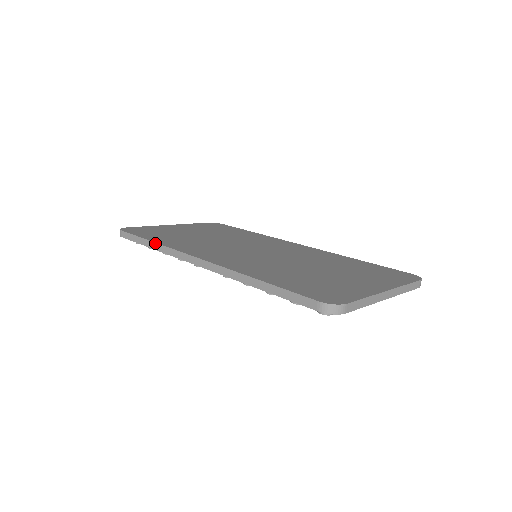
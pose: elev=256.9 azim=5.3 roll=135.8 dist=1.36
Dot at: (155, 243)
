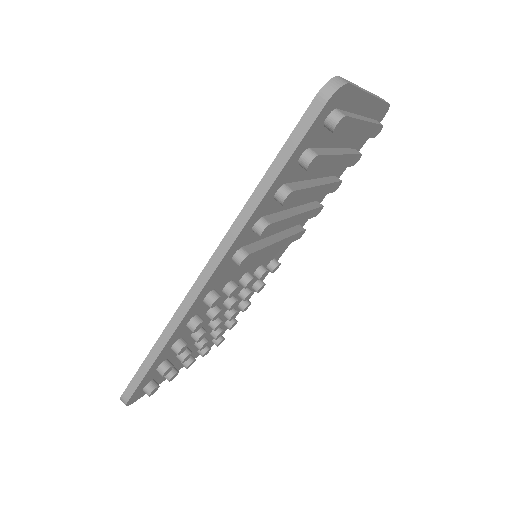
Dot at: (156, 342)
